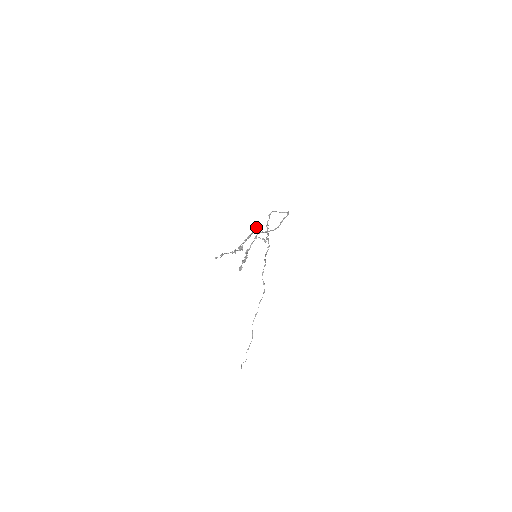
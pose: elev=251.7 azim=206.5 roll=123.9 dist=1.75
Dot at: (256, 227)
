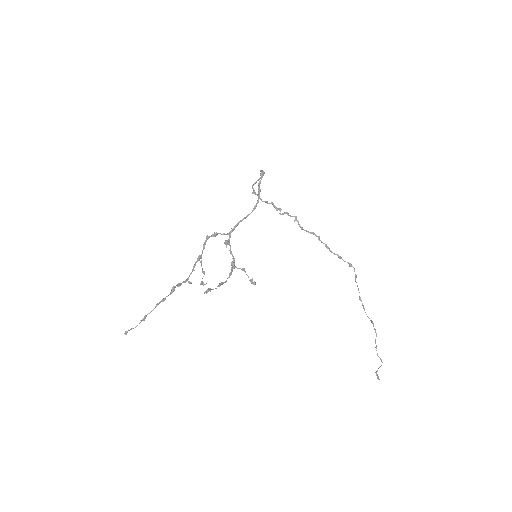
Dot at: (214, 234)
